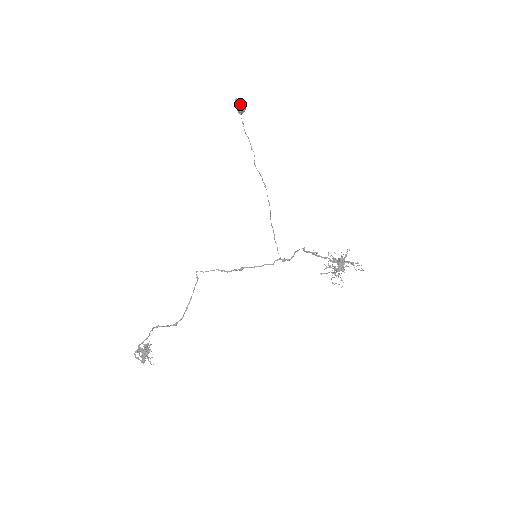
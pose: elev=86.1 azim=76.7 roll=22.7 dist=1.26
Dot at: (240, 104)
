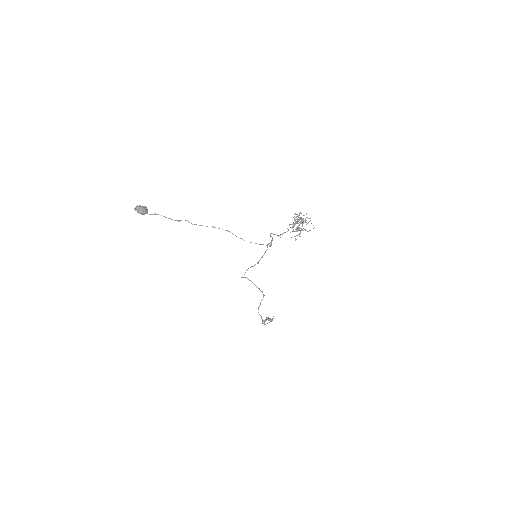
Dot at: occluded
